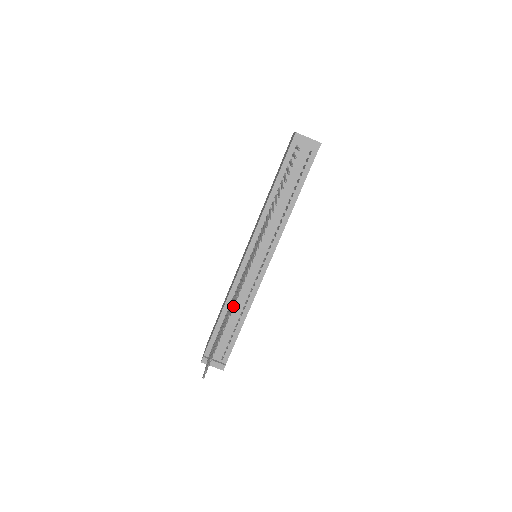
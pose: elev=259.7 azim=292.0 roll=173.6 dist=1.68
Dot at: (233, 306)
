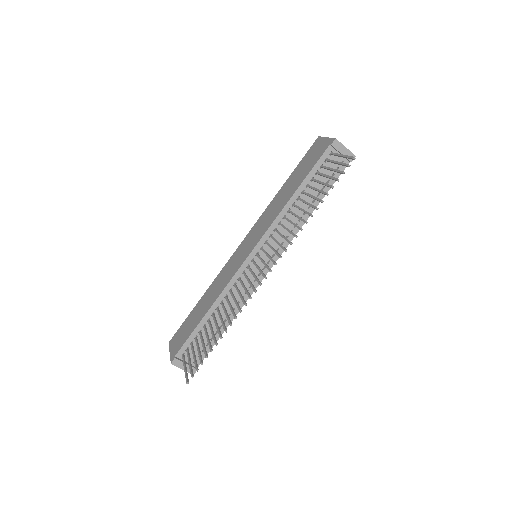
Dot at: occluded
